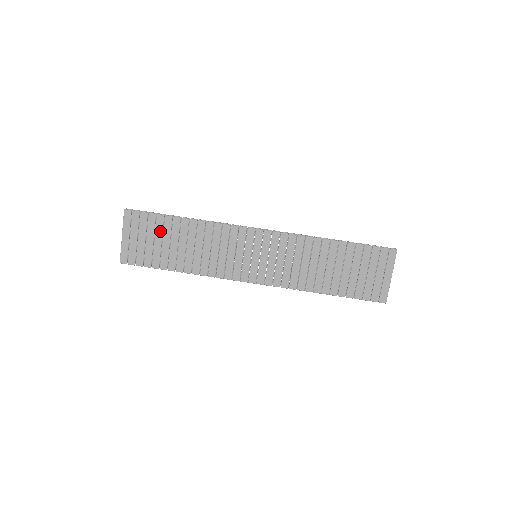
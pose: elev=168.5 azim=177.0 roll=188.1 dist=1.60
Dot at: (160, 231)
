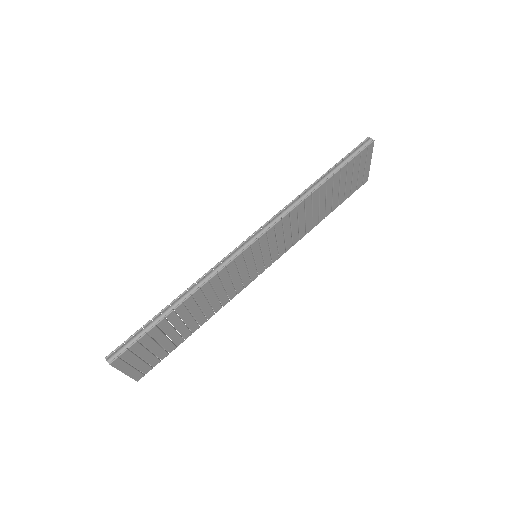
Dot at: (160, 335)
